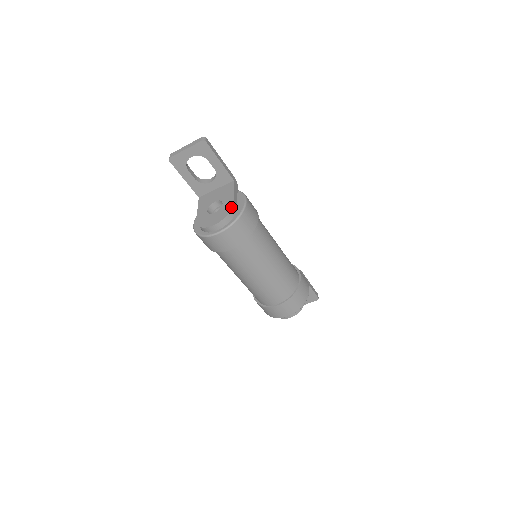
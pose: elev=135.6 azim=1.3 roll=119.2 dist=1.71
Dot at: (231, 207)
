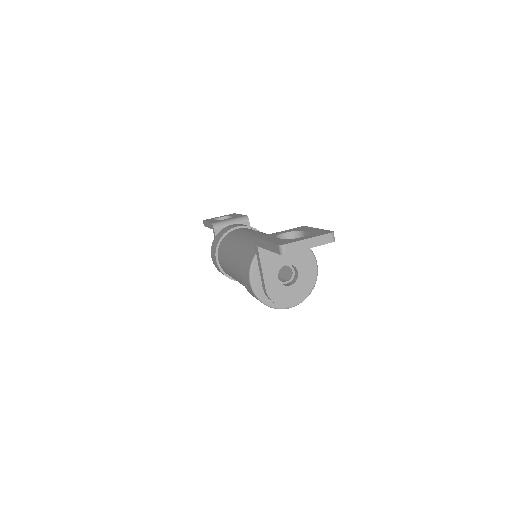
Dot at: occluded
